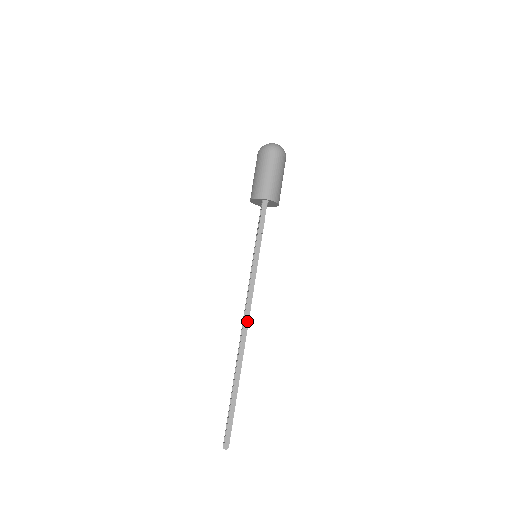
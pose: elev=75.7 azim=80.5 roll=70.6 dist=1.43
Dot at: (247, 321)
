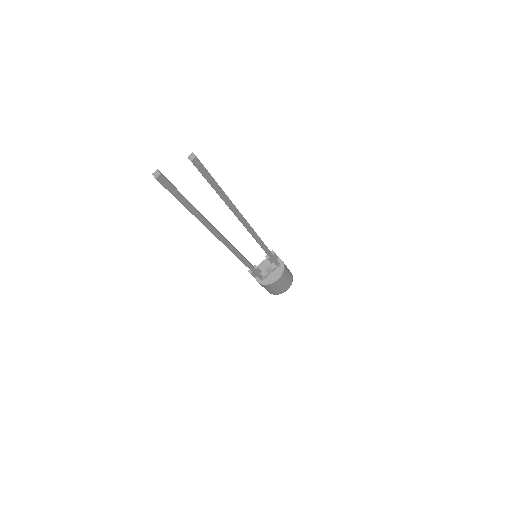
Dot at: (249, 224)
